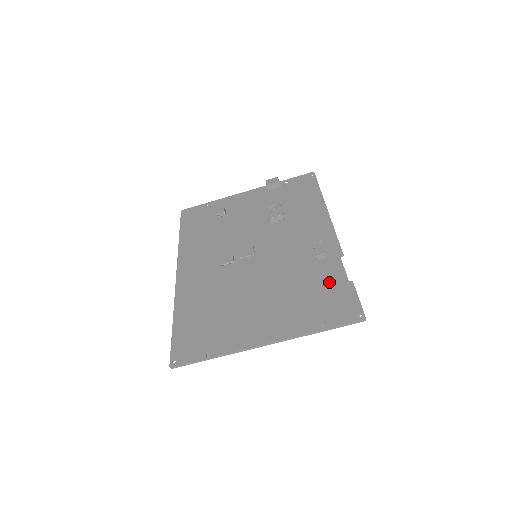
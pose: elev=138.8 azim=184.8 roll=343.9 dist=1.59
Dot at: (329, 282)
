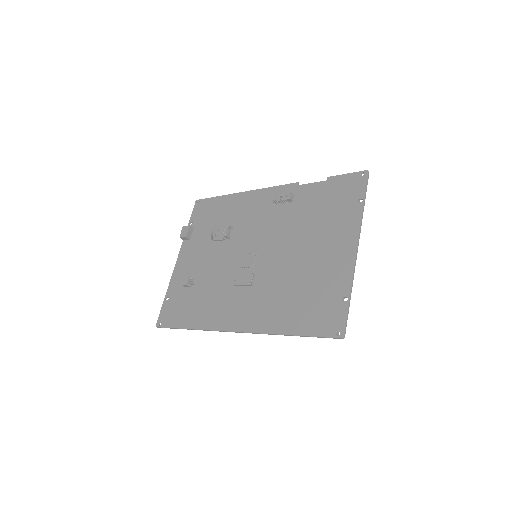
Dot at: (320, 194)
